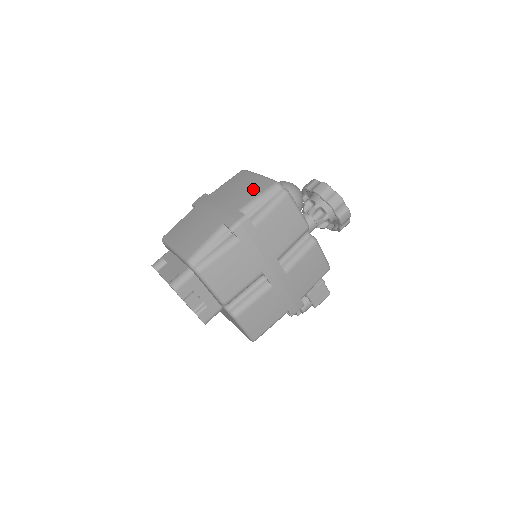
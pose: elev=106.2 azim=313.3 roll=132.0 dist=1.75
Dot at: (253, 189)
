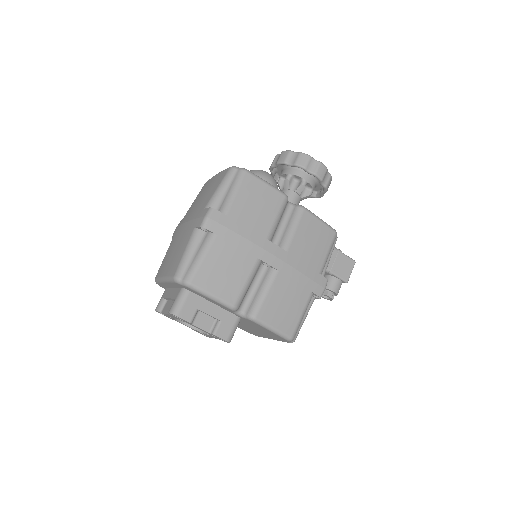
Dot at: (213, 186)
